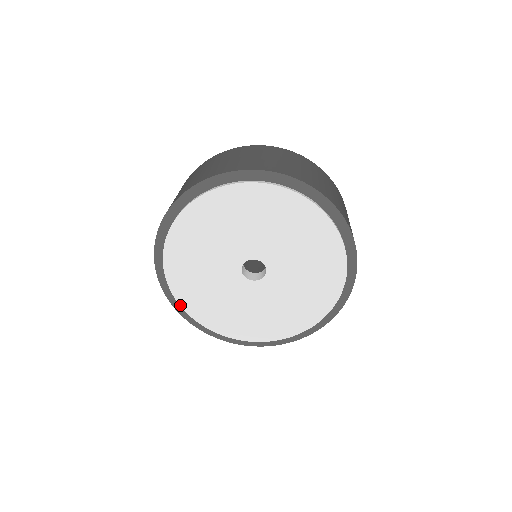
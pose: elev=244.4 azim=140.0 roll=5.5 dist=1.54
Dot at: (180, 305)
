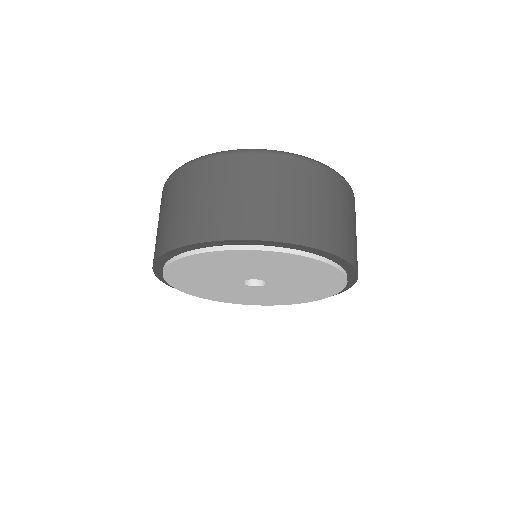
Dot at: occluded
